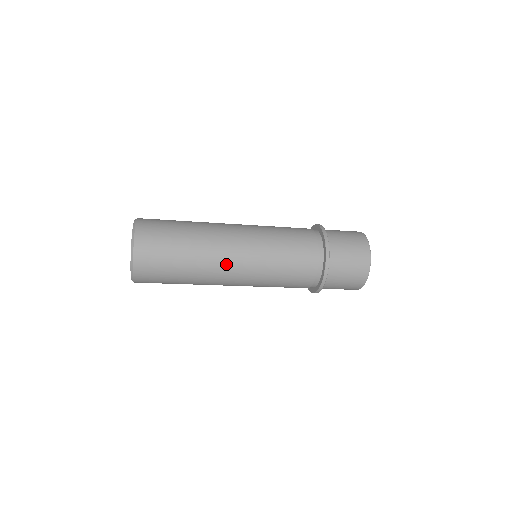
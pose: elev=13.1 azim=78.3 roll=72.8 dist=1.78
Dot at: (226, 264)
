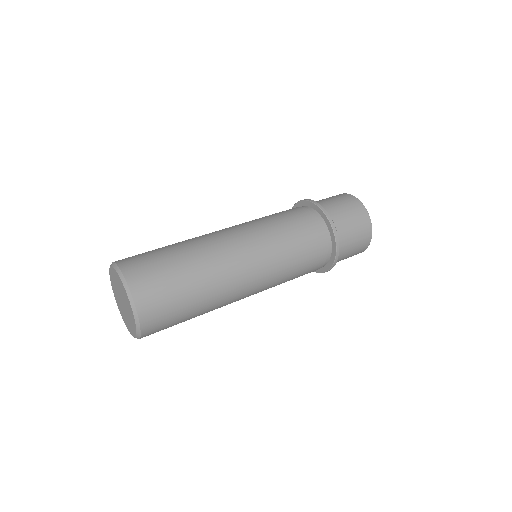
Dot at: (240, 278)
